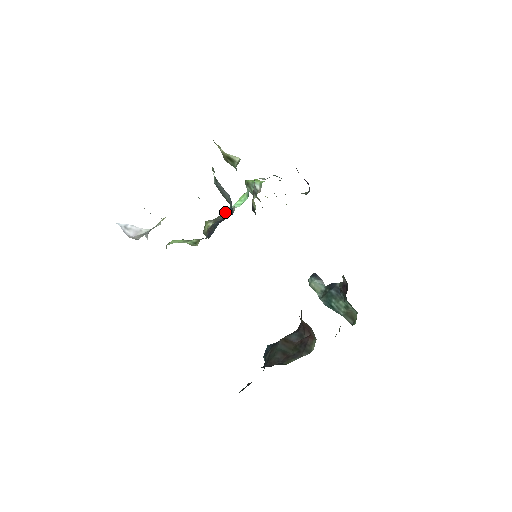
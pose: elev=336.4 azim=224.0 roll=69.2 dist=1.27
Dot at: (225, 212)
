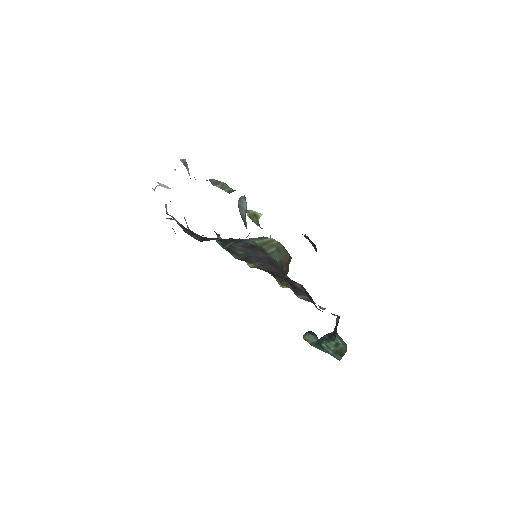
Dot at: occluded
